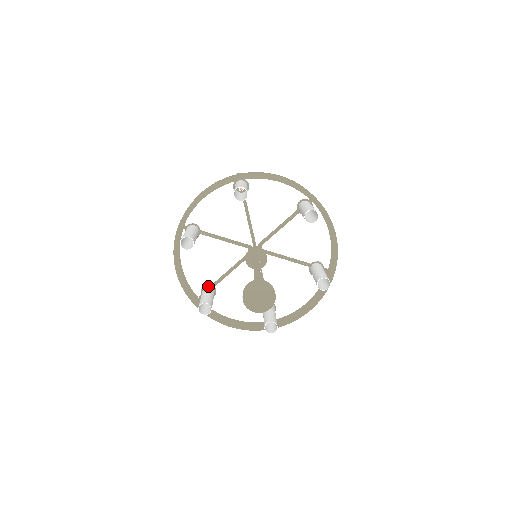
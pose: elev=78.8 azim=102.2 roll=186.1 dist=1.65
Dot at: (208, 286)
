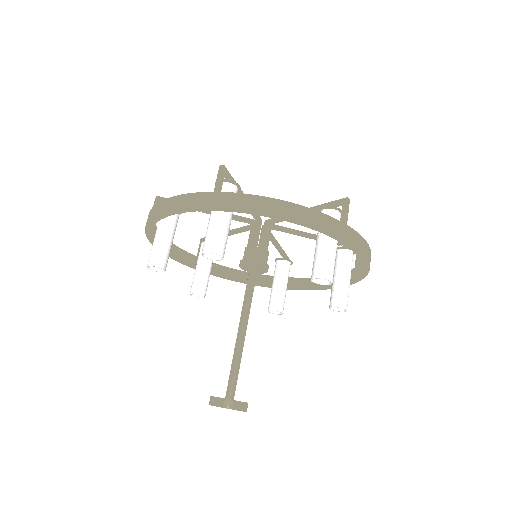
Dot at: occluded
